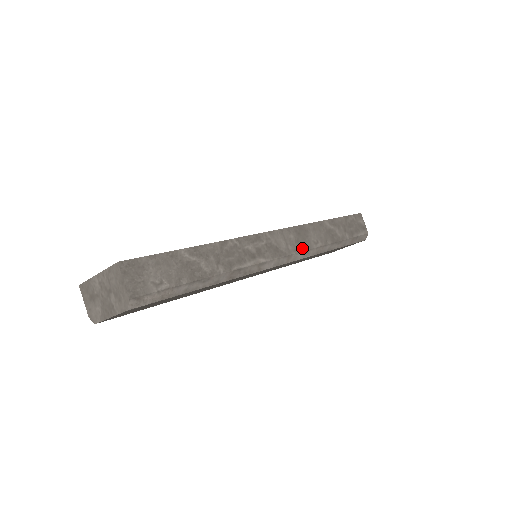
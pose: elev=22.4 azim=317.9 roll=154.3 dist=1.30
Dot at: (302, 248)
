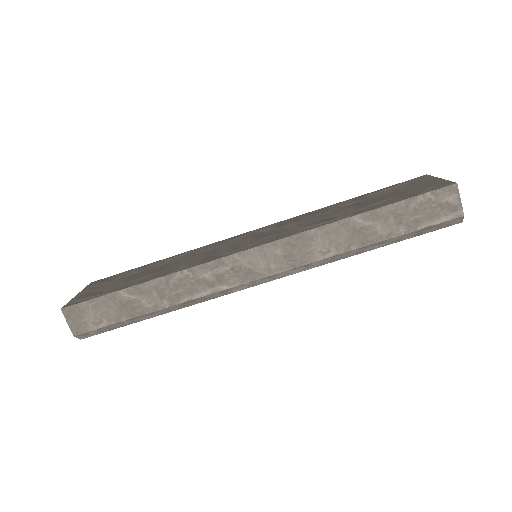
Dot at: (296, 264)
